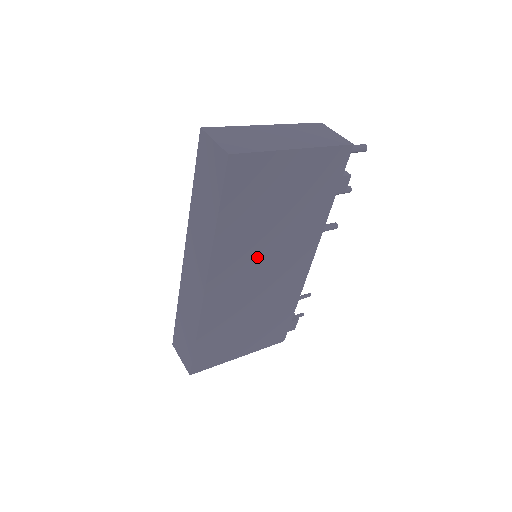
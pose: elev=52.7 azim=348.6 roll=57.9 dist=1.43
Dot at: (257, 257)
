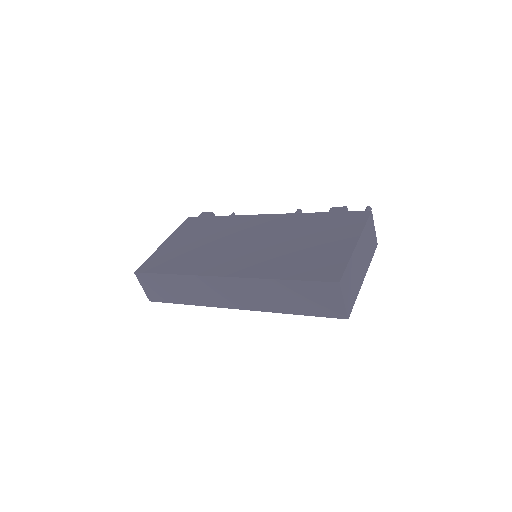
Dot at: occluded
